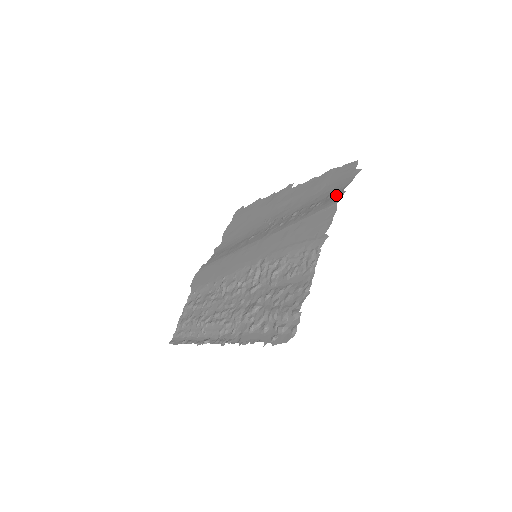
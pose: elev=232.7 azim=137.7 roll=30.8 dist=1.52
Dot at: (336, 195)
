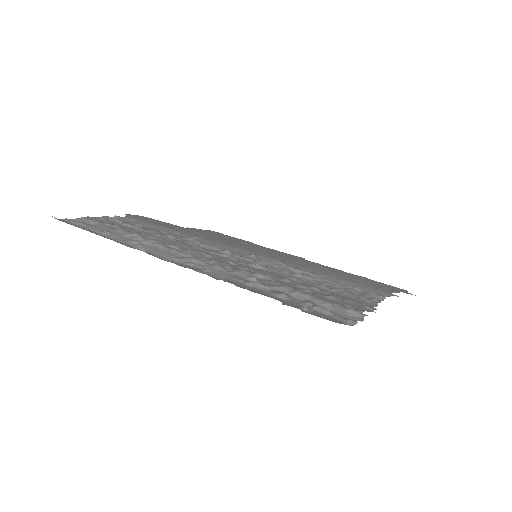
Dot at: occluded
